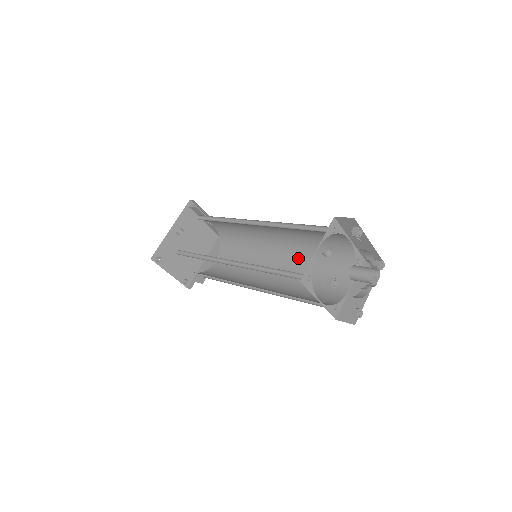
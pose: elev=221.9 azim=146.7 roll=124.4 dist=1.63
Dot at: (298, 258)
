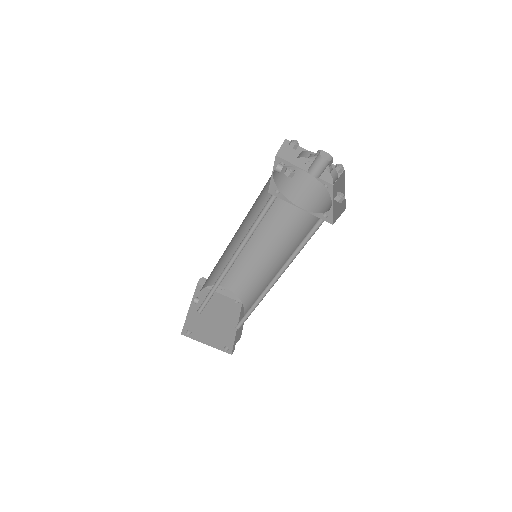
Dot at: (291, 236)
